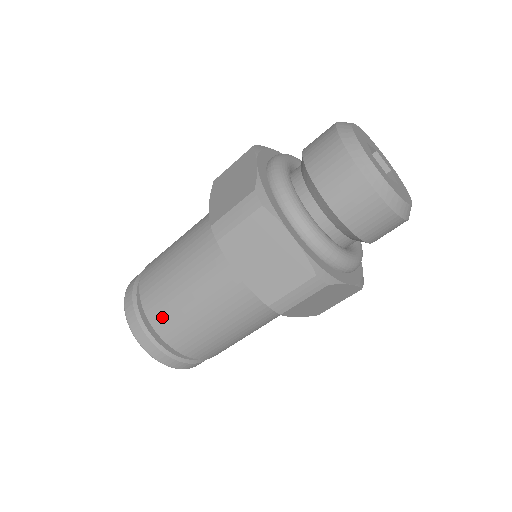
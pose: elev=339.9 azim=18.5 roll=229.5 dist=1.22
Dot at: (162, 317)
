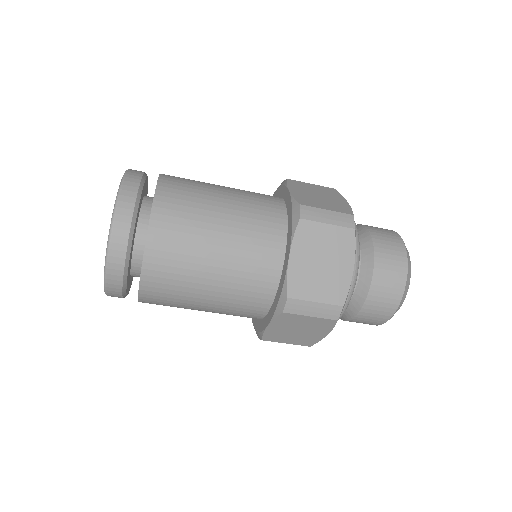
Dot at: (170, 225)
